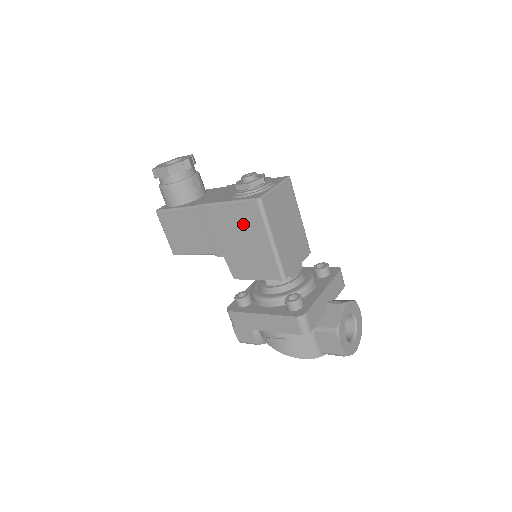
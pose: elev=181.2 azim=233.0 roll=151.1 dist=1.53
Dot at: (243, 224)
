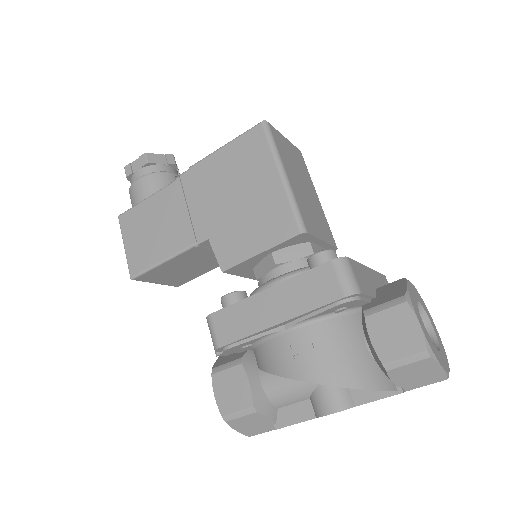
Dot at: (241, 168)
